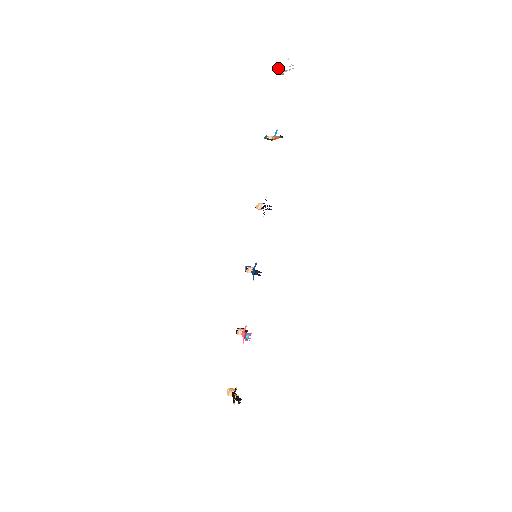
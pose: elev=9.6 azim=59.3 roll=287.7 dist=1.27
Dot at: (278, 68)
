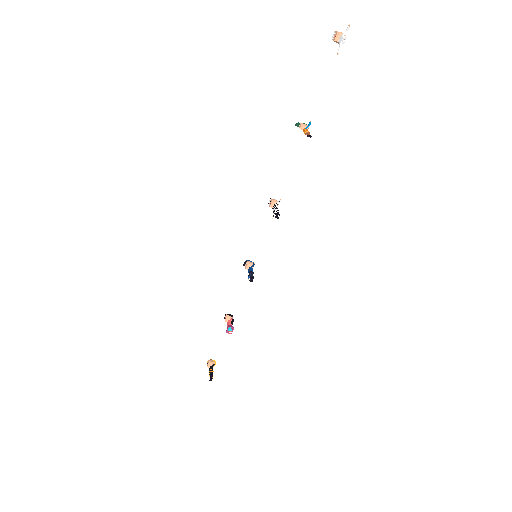
Dot at: (335, 33)
